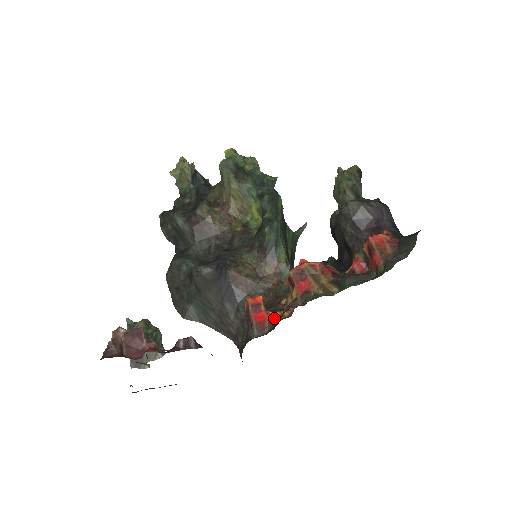
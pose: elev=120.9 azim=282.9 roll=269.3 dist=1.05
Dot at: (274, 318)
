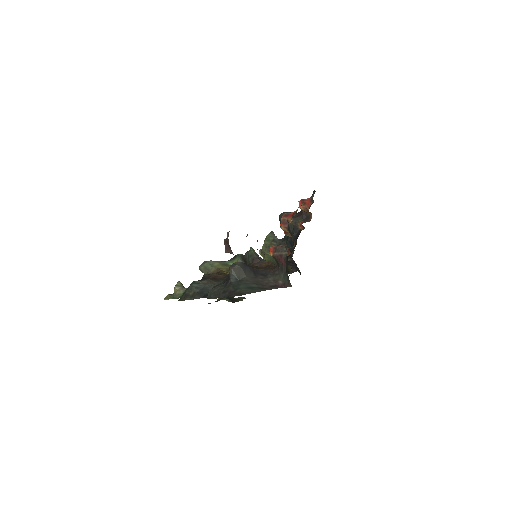
Dot at: occluded
